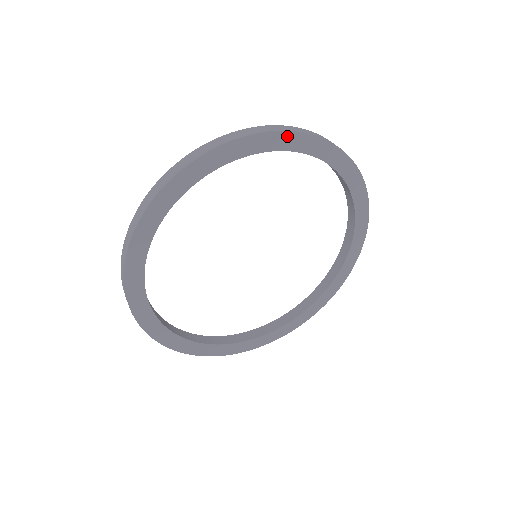
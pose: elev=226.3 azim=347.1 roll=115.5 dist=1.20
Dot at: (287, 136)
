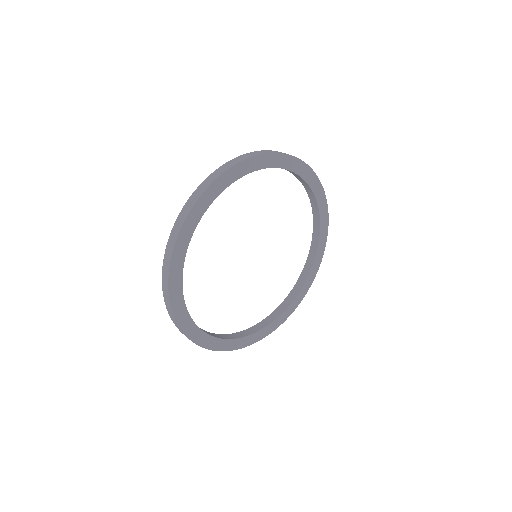
Dot at: (326, 212)
